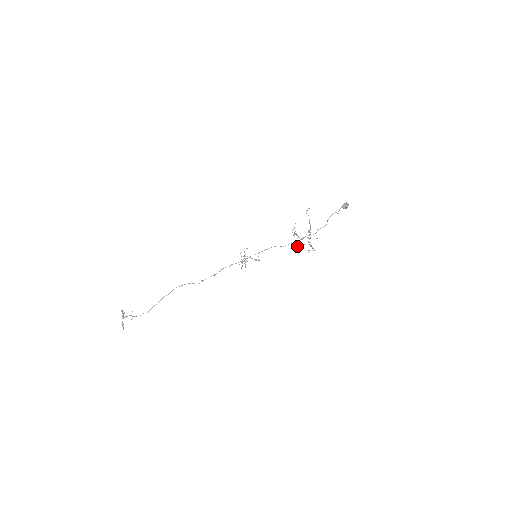
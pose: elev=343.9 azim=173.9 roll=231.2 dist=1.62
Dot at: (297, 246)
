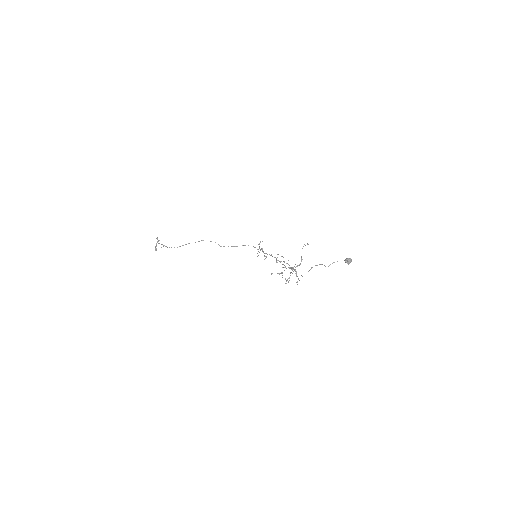
Dot at: (281, 272)
